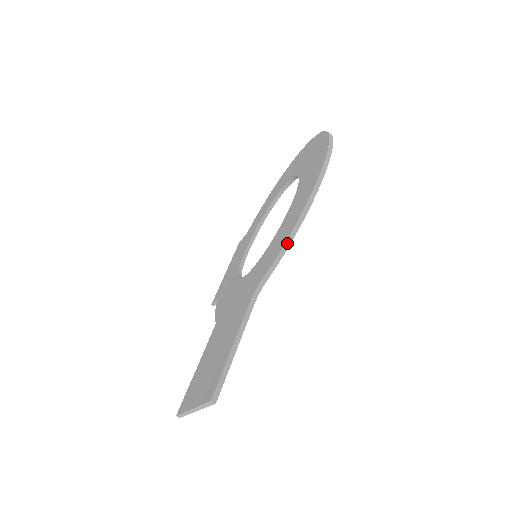
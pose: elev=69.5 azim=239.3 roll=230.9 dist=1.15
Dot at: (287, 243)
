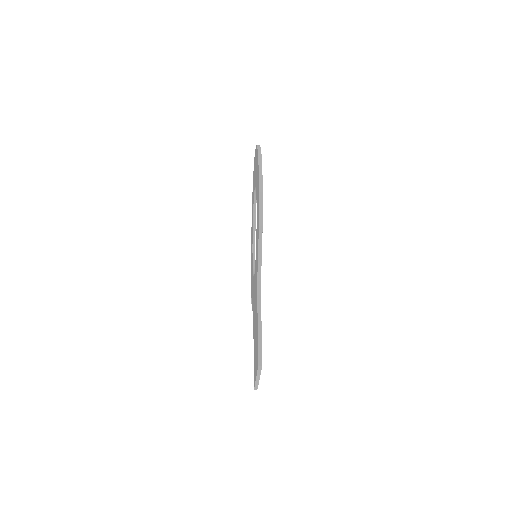
Dot at: (260, 241)
